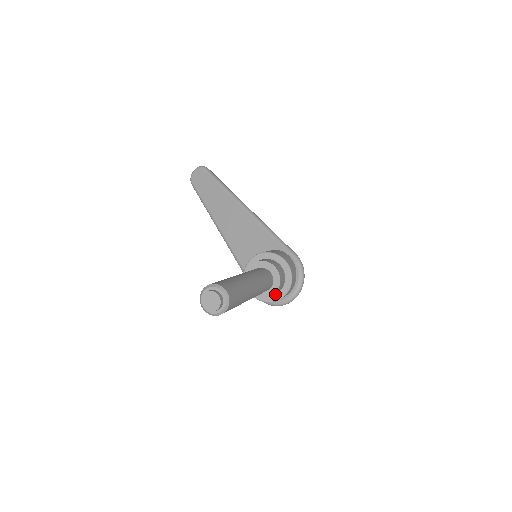
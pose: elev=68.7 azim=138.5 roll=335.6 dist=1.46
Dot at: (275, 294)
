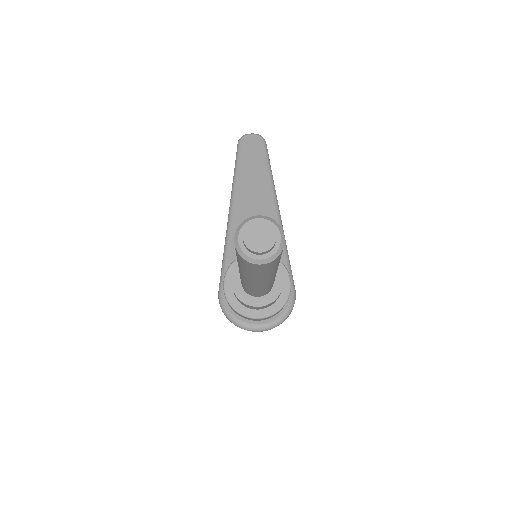
Dot at: (250, 308)
